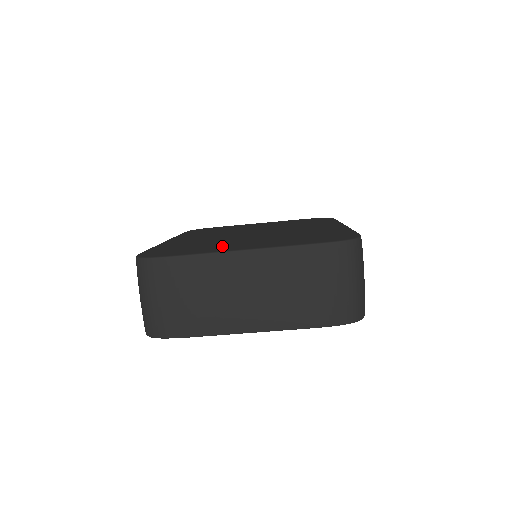
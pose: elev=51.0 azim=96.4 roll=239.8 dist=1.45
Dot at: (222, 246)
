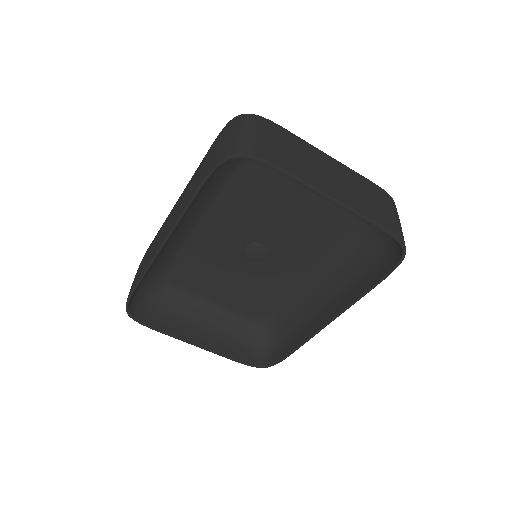
Dot at: occluded
